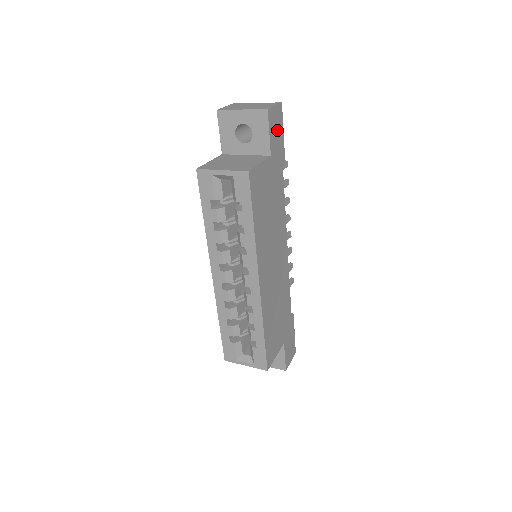
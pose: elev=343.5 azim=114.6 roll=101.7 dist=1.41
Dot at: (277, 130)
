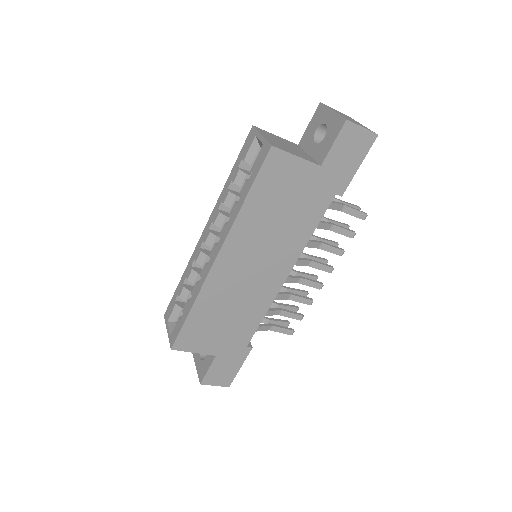
Dot at: (350, 153)
